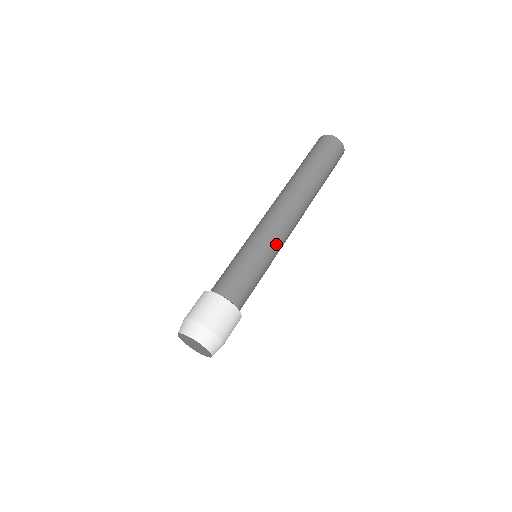
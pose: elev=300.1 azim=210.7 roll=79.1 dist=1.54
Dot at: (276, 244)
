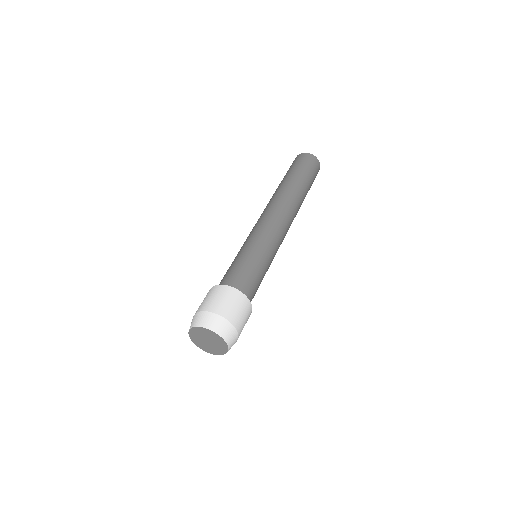
Dot at: (268, 235)
